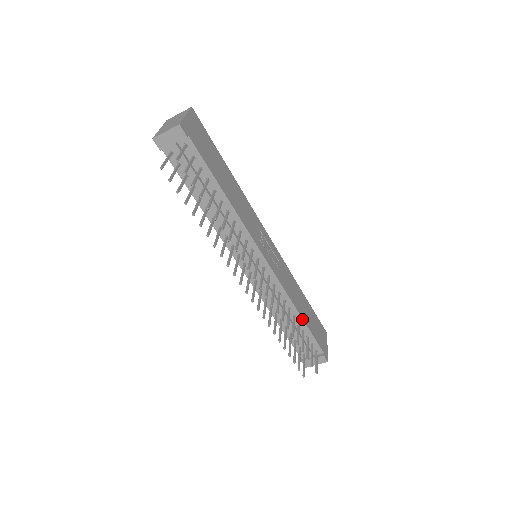
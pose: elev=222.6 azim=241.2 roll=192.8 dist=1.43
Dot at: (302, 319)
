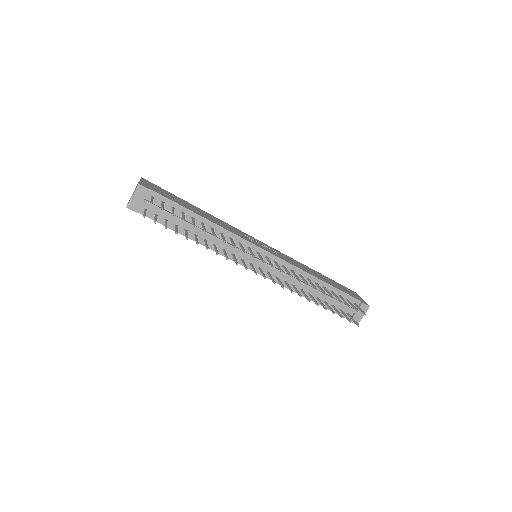
Dot at: (324, 282)
